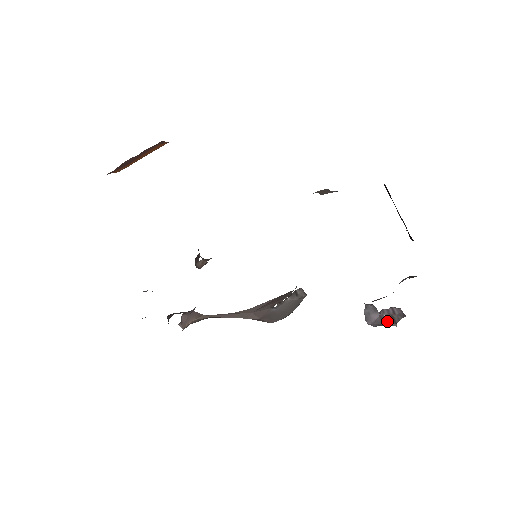
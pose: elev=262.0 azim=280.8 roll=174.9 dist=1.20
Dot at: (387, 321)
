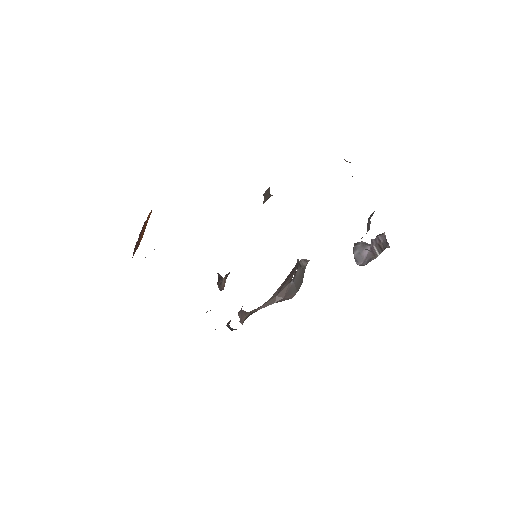
Dot at: (376, 252)
